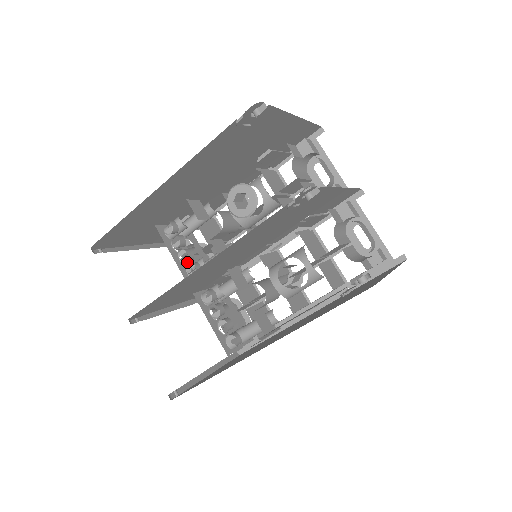
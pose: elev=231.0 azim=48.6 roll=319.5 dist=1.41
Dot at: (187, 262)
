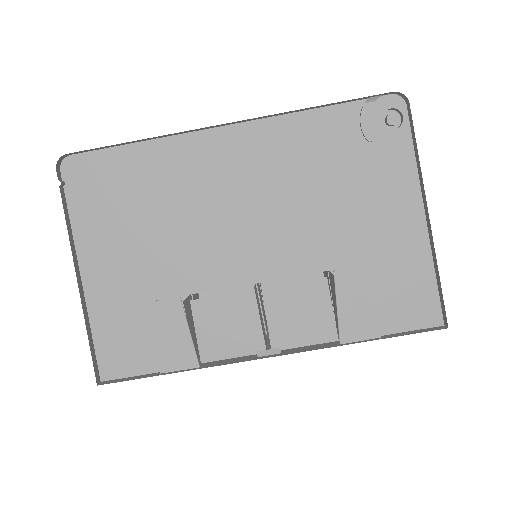
Dot at: occluded
